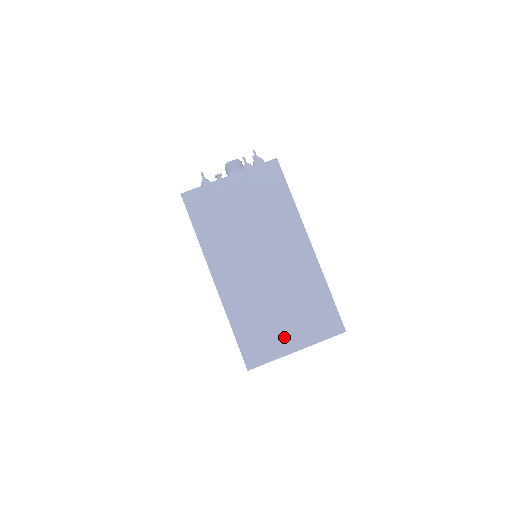
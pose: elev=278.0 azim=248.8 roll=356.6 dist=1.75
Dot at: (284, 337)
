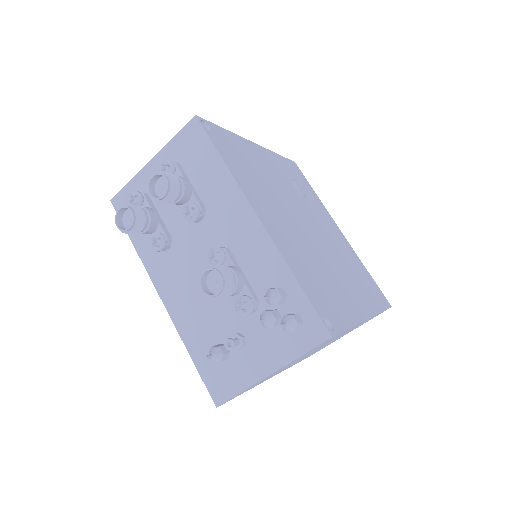
Dot at: occluded
